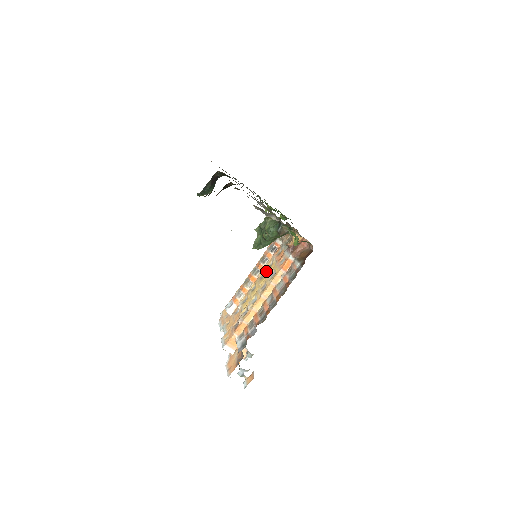
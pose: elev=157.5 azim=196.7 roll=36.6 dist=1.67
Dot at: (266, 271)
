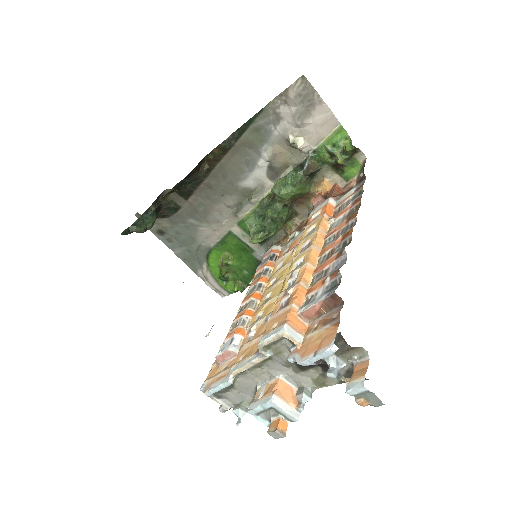
Dot at: (278, 271)
